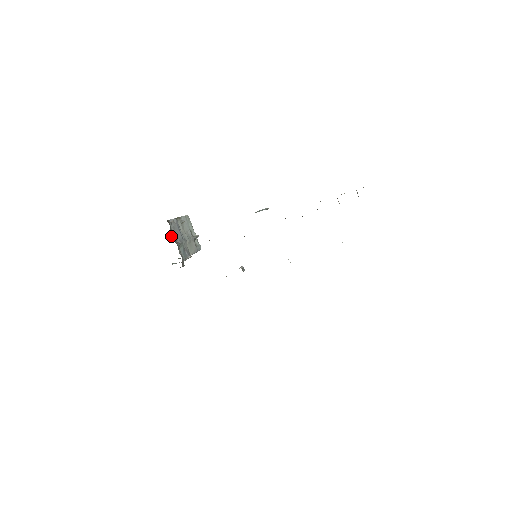
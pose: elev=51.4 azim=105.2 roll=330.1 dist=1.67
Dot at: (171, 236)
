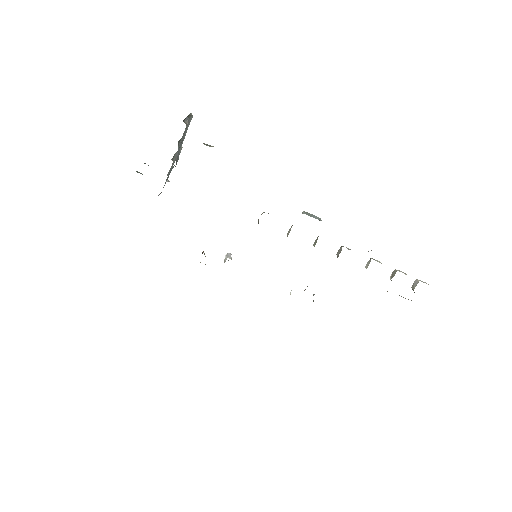
Dot at: occluded
